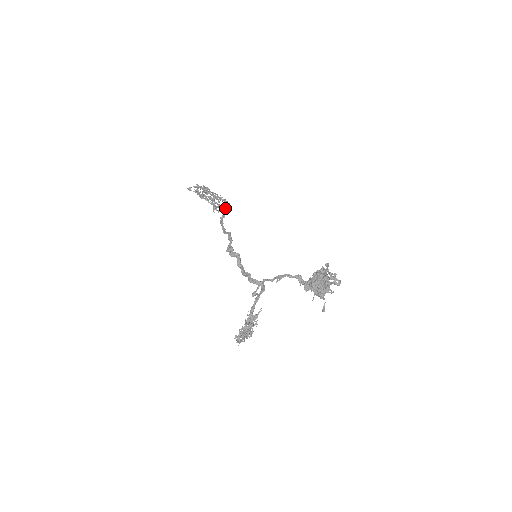
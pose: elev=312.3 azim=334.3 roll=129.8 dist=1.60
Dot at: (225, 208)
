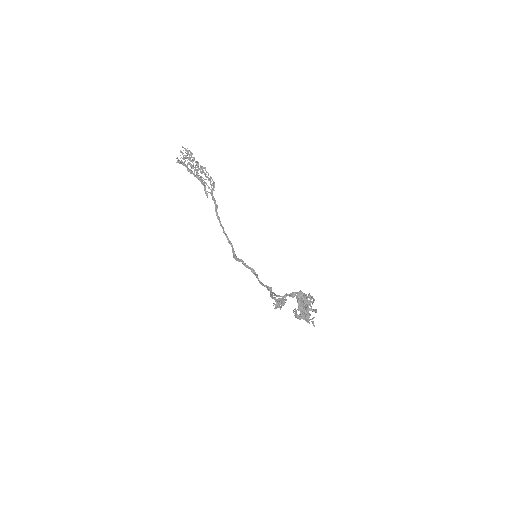
Dot at: (212, 198)
